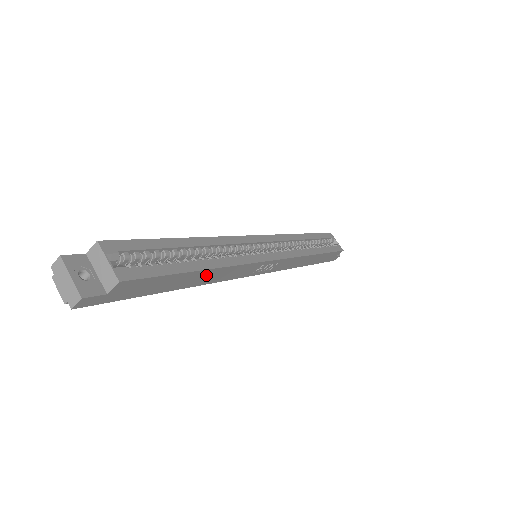
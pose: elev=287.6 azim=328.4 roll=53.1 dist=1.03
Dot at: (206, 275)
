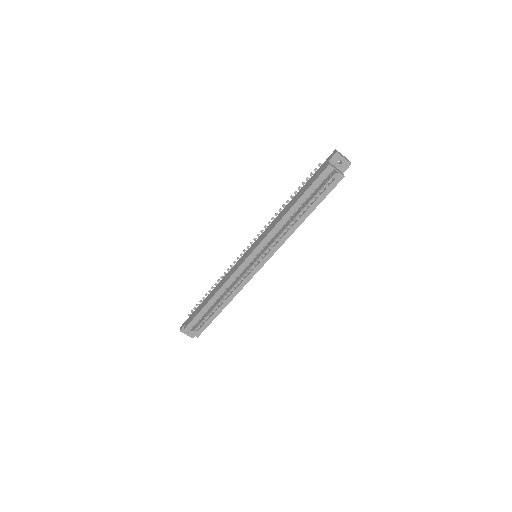
Dot at: occluded
